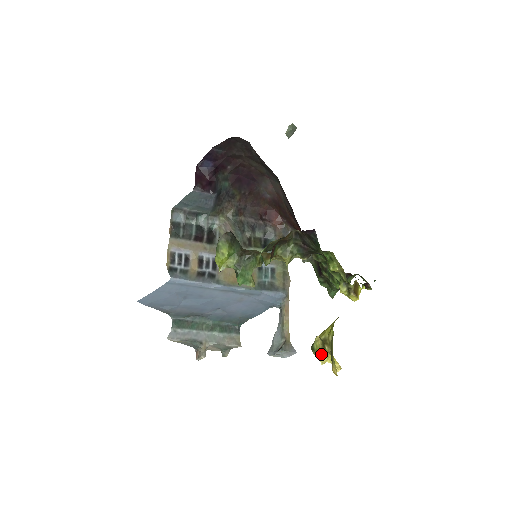
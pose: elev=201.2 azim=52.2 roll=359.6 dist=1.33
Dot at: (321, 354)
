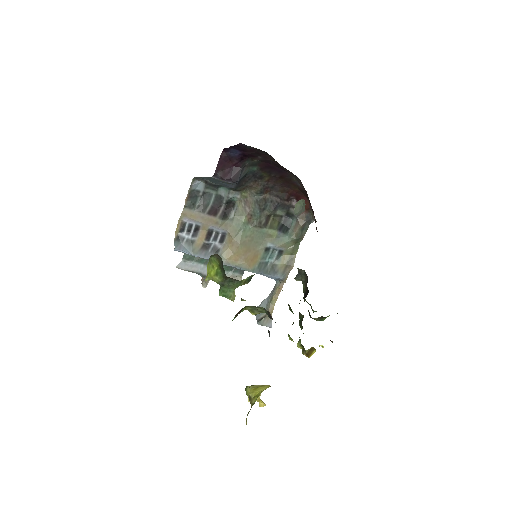
Dot at: occluded
